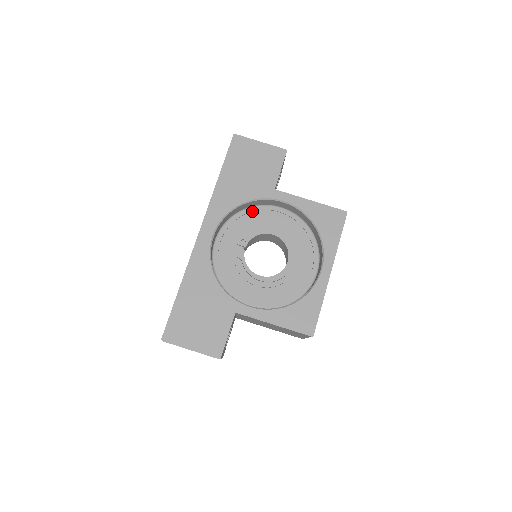
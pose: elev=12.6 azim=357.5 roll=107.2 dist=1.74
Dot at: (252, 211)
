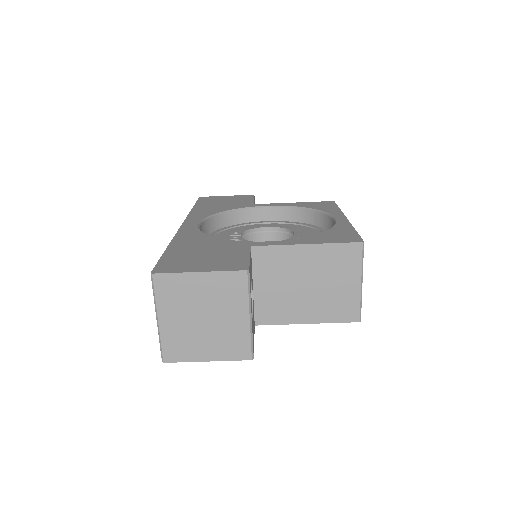
Dot at: (237, 226)
